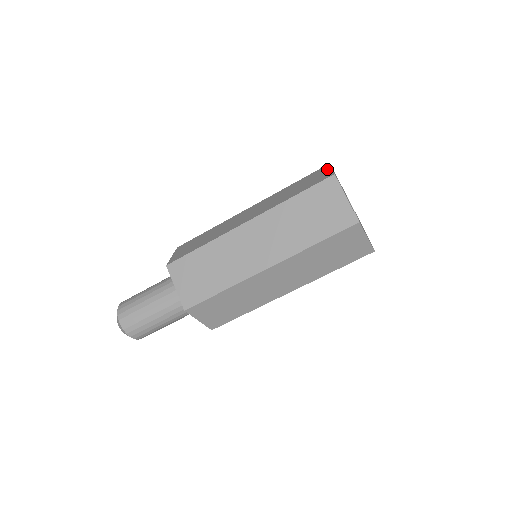
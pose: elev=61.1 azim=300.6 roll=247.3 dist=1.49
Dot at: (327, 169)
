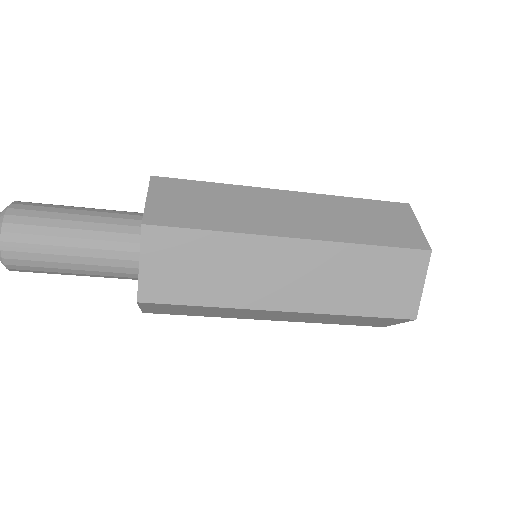
Dot at: (412, 219)
